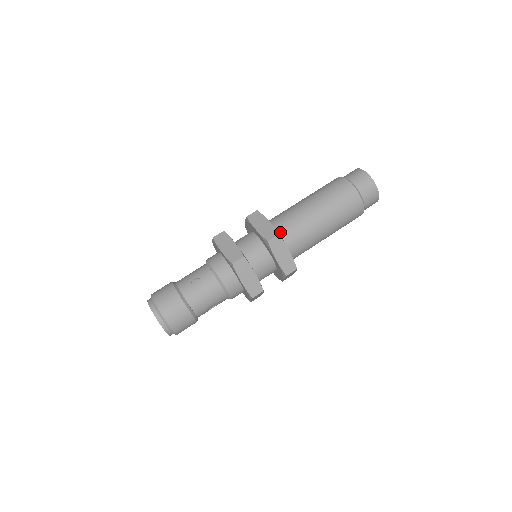
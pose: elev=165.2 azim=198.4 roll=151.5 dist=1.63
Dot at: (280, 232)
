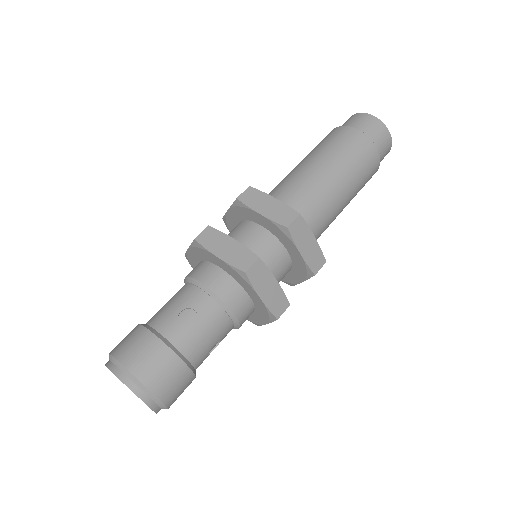
Dot at: occluded
